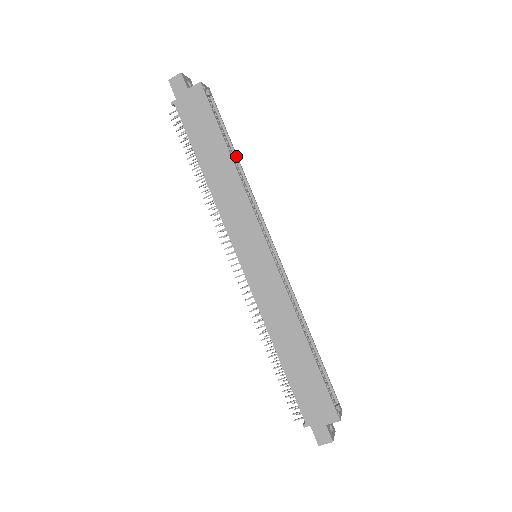
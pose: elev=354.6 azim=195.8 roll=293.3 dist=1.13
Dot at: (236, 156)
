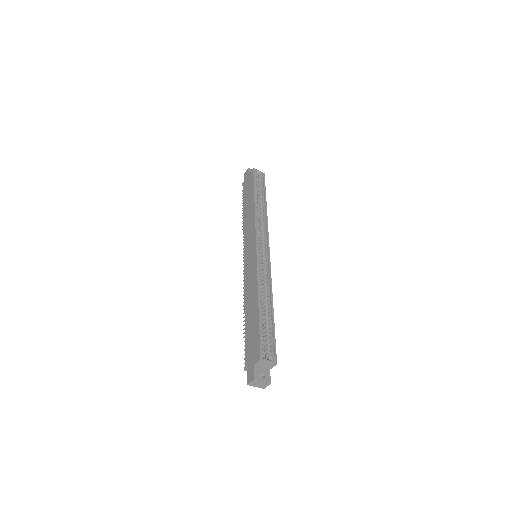
Dot at: (265, 203)
